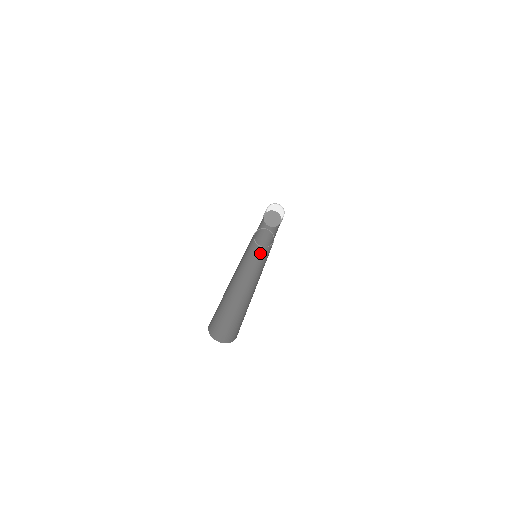
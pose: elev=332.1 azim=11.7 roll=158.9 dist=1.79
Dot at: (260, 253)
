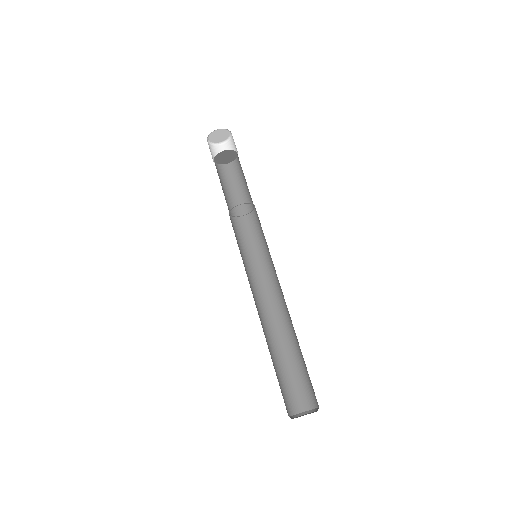
Dot at: (241, 232)
